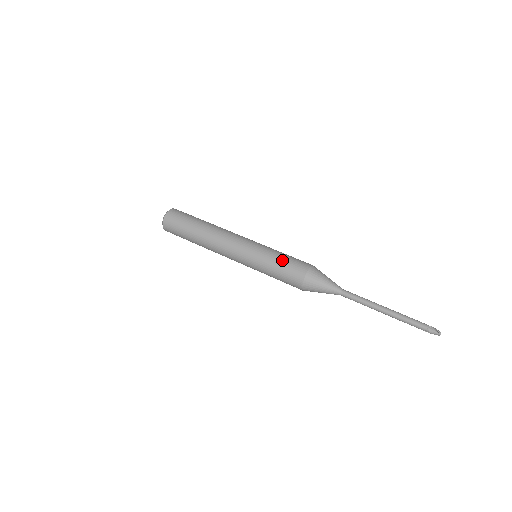
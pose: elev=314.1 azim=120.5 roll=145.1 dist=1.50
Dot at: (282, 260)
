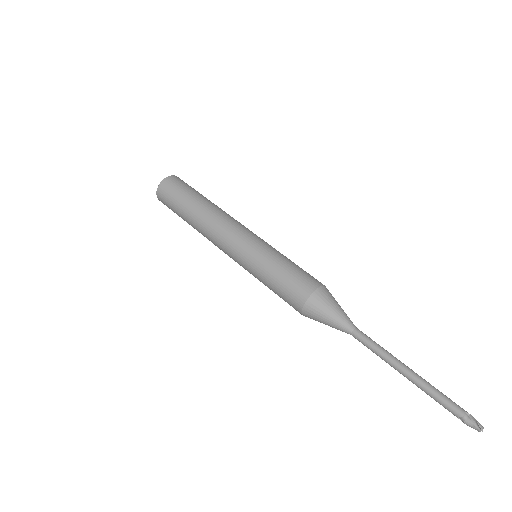
Dot at: (286, 267)
